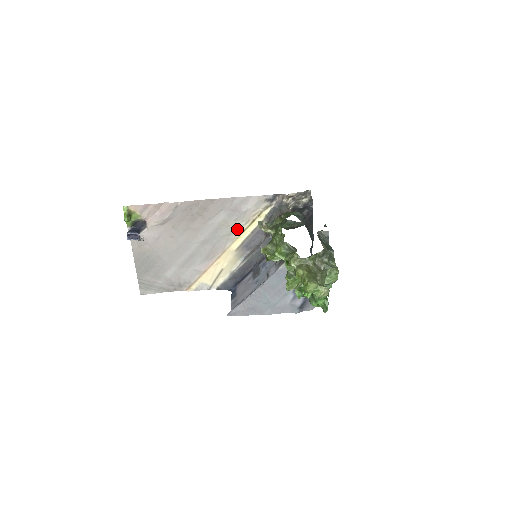
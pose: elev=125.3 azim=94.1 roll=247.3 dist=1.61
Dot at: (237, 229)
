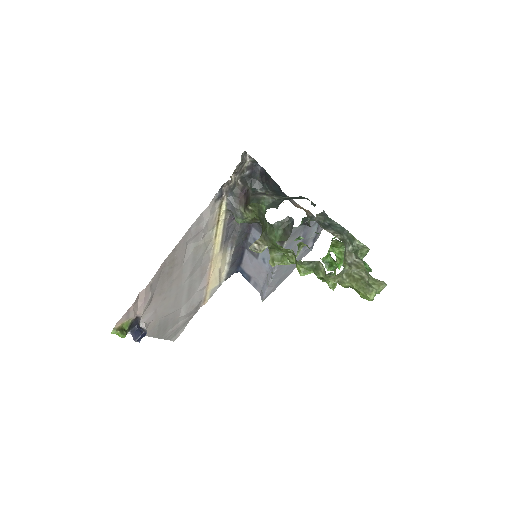
Dot at: (209, 240)
